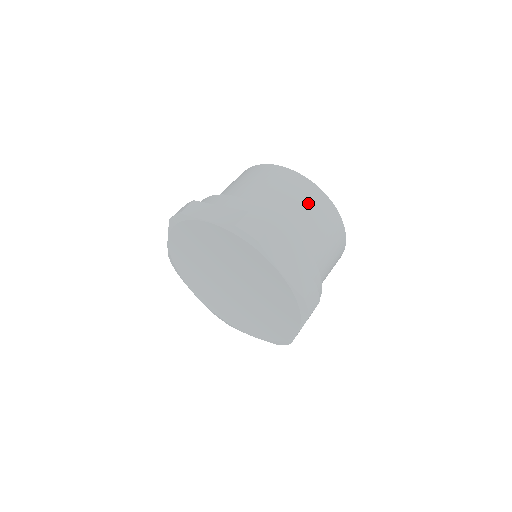
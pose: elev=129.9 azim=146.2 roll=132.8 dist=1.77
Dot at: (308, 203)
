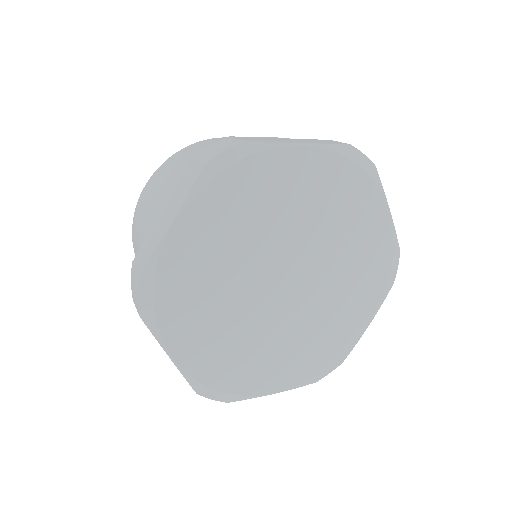
Dot at: occluded
